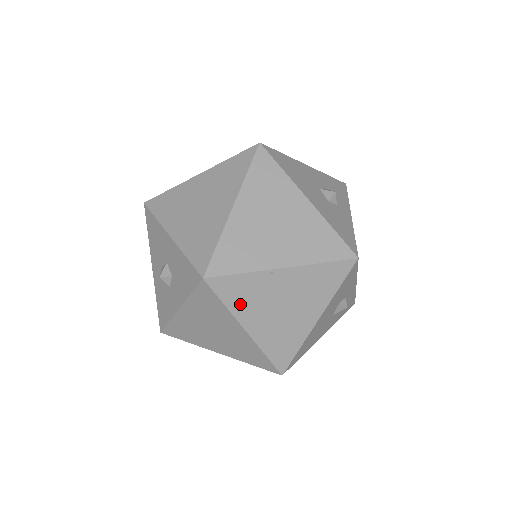
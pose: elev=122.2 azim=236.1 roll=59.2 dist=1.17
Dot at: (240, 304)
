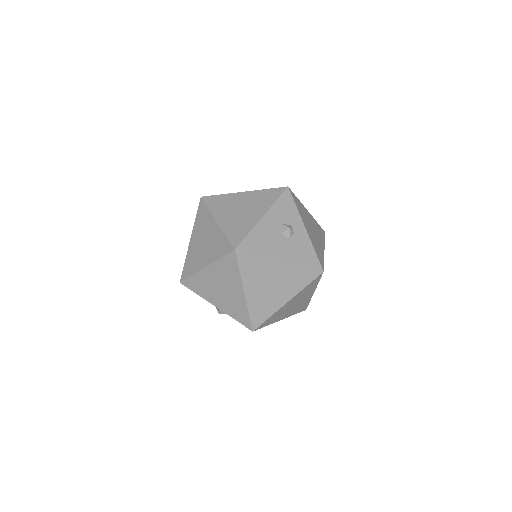
Dot at: (274, 320)
